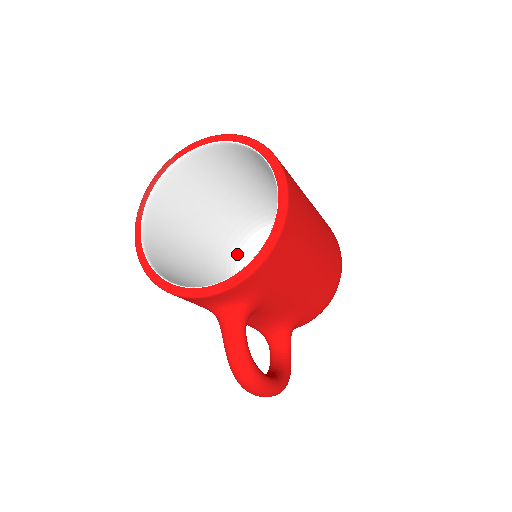
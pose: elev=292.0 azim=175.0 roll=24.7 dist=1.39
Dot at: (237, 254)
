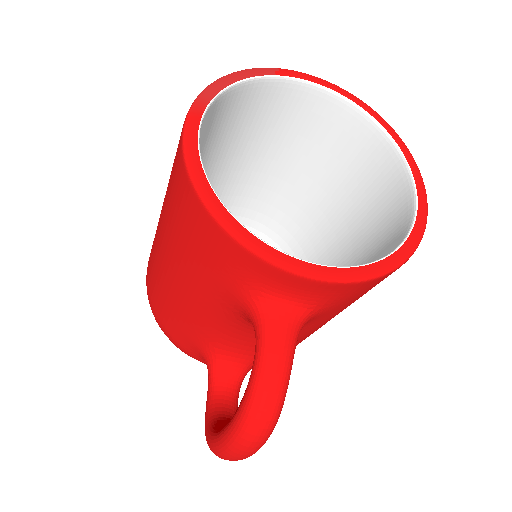
Dot at: occluded
